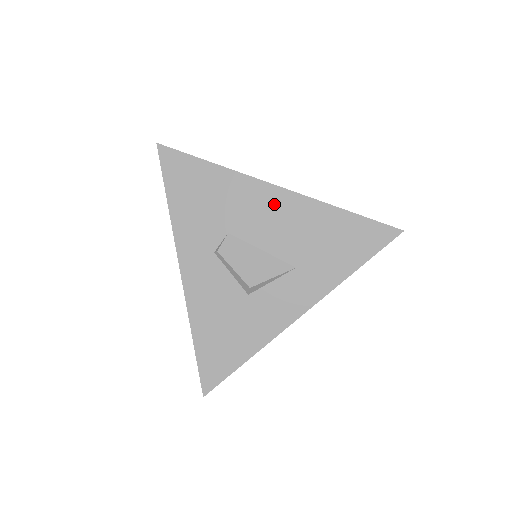
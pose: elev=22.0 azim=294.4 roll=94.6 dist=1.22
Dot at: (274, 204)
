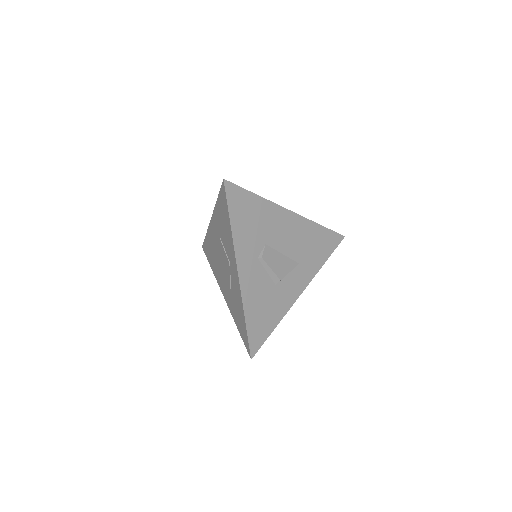
Dot at: (289, 223)
